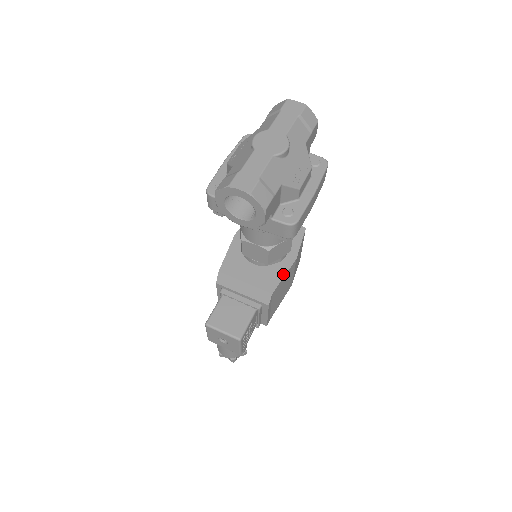
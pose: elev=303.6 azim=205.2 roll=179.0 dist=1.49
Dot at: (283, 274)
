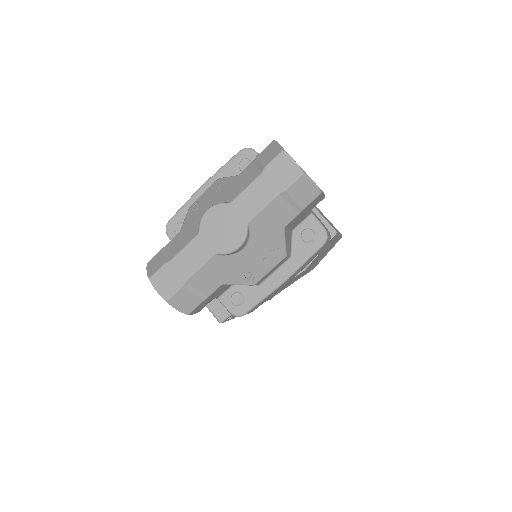
Dot at: occluded
